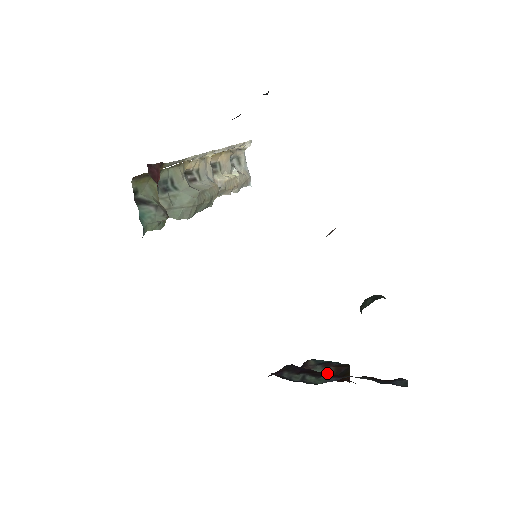
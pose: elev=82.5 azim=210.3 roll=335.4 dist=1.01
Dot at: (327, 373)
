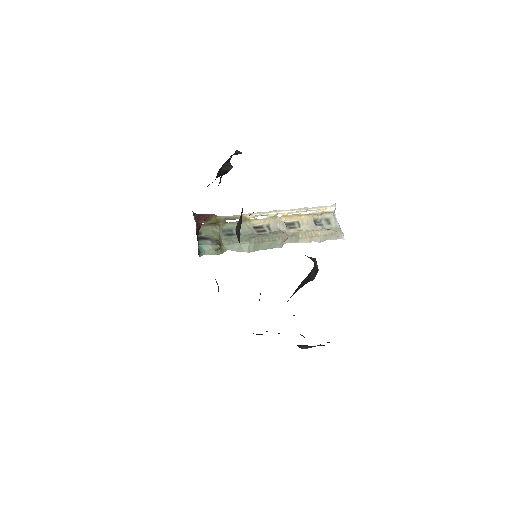
Dot at: occluded
